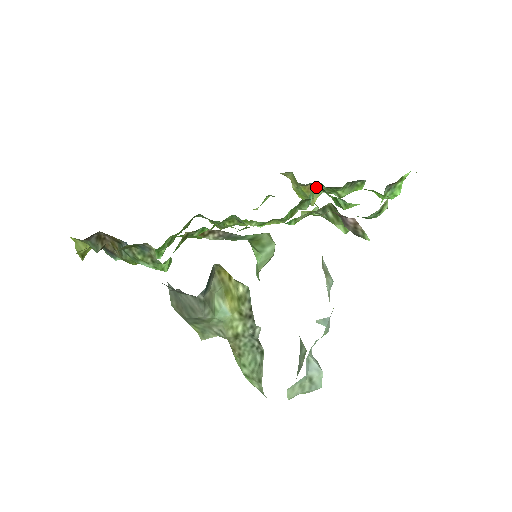
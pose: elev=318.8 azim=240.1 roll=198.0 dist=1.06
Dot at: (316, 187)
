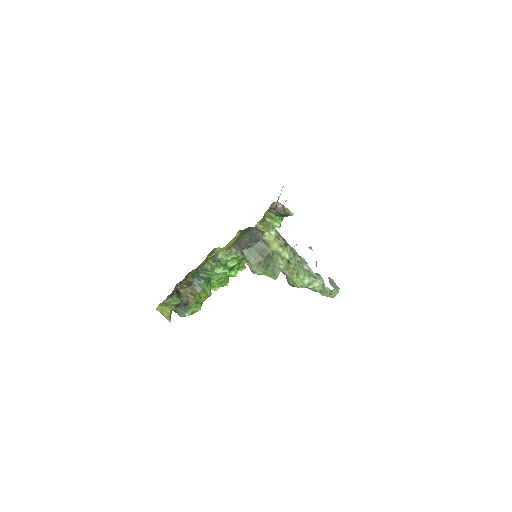
Dot at: occluded
